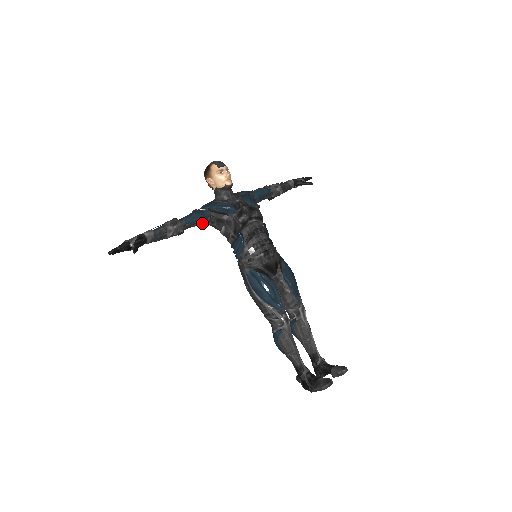
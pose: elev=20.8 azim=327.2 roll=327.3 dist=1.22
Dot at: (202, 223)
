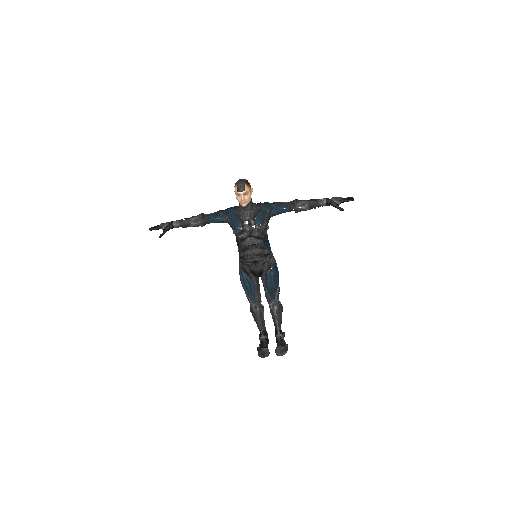
Dot at: occluded
